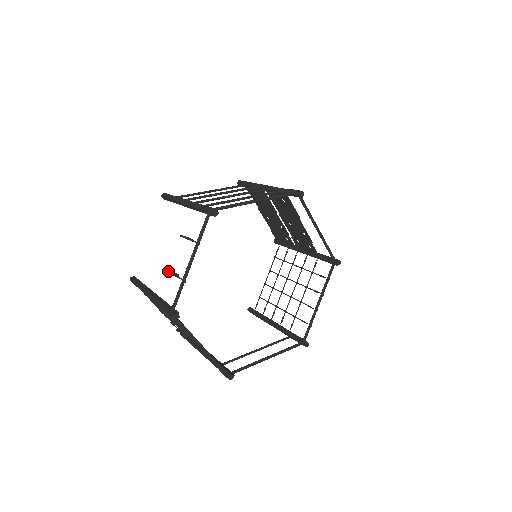
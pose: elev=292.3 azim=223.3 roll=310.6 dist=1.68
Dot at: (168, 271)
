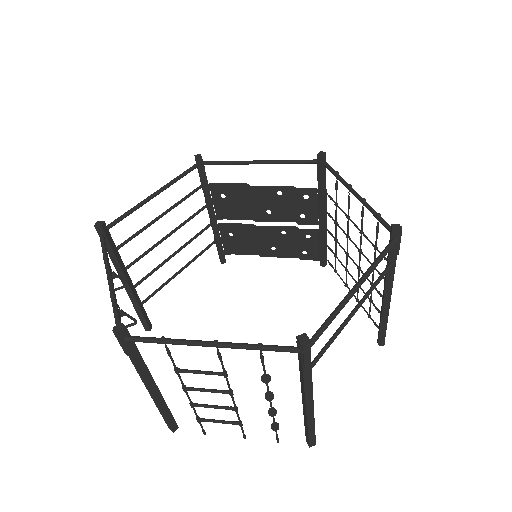
Dot at: occluded
